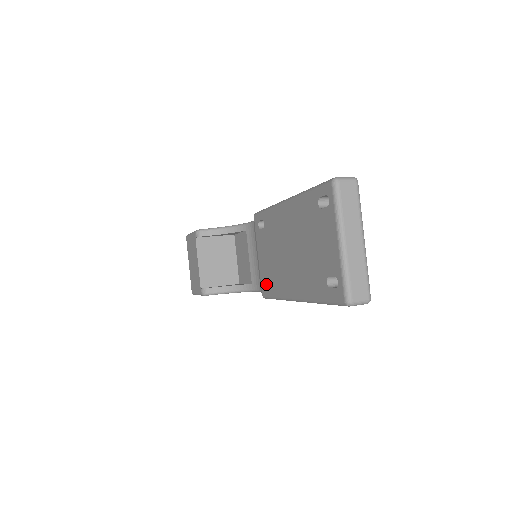
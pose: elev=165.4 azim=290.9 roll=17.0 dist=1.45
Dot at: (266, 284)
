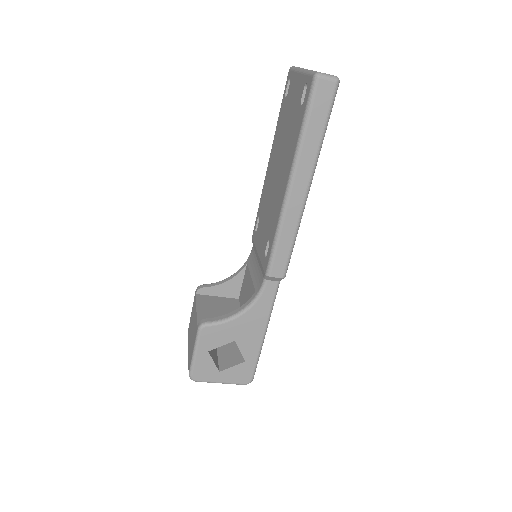
Dot at: occluded
